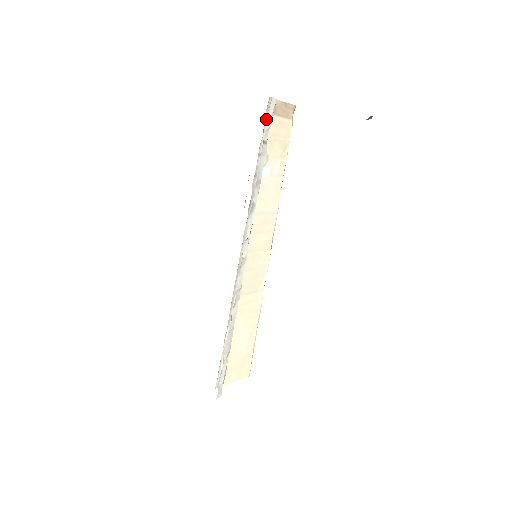
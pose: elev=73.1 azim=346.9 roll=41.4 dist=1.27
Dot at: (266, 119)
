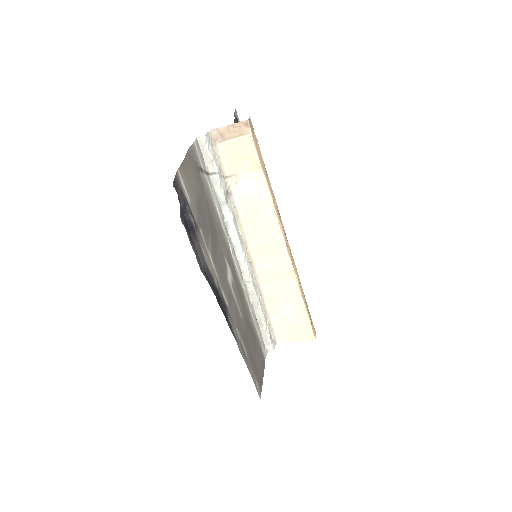
Dot at: (204, 156)
